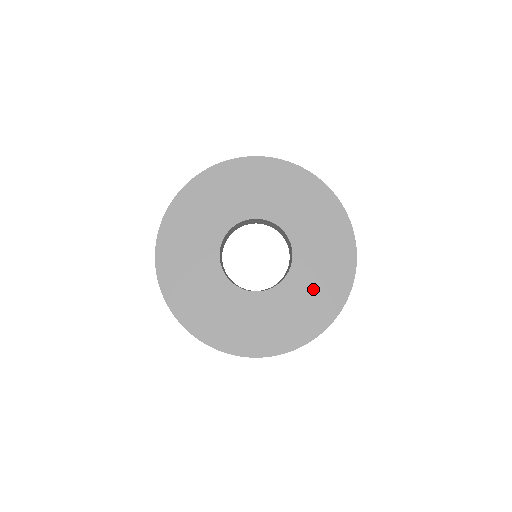
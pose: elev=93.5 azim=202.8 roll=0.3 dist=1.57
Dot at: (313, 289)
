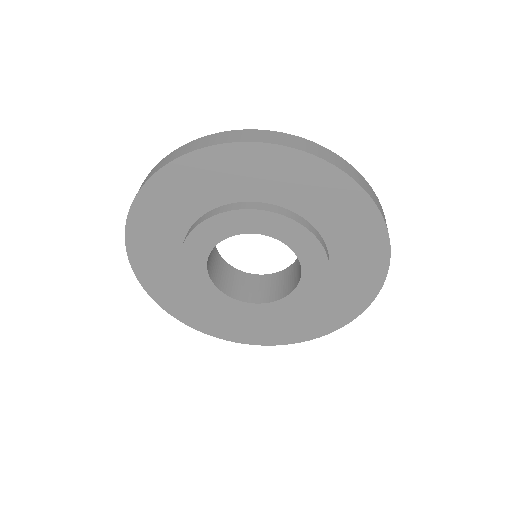
Dot at: (337, 238)
